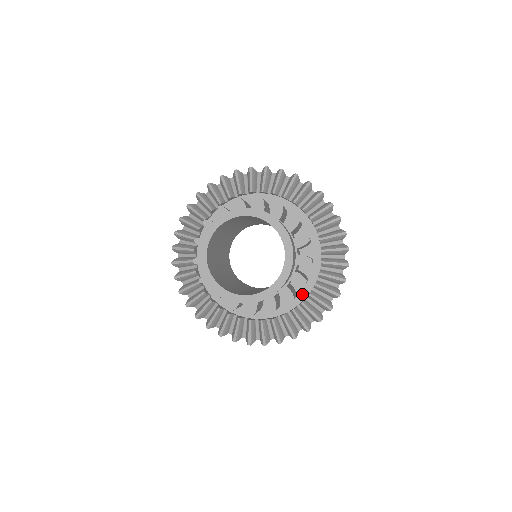
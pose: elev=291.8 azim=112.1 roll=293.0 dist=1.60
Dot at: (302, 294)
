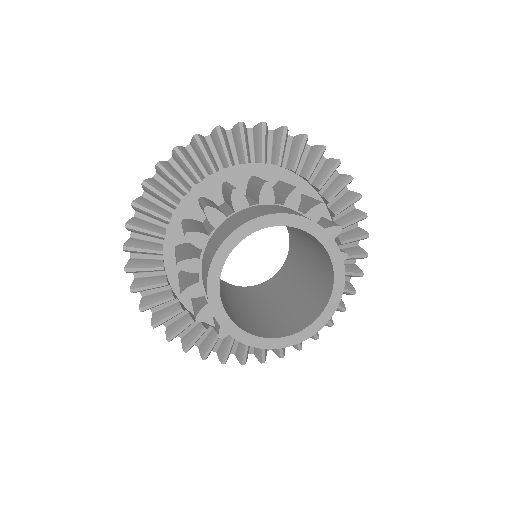
Dot at: occluded
